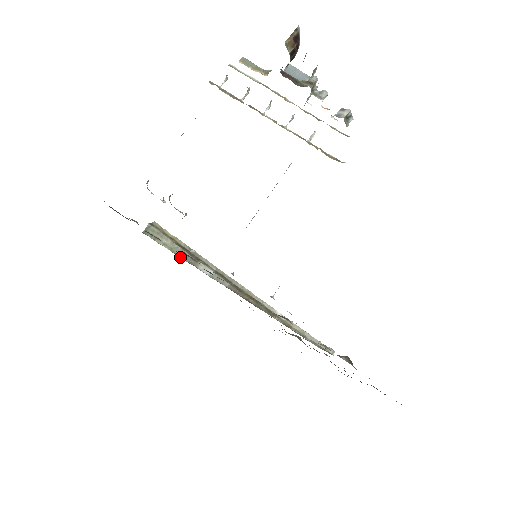
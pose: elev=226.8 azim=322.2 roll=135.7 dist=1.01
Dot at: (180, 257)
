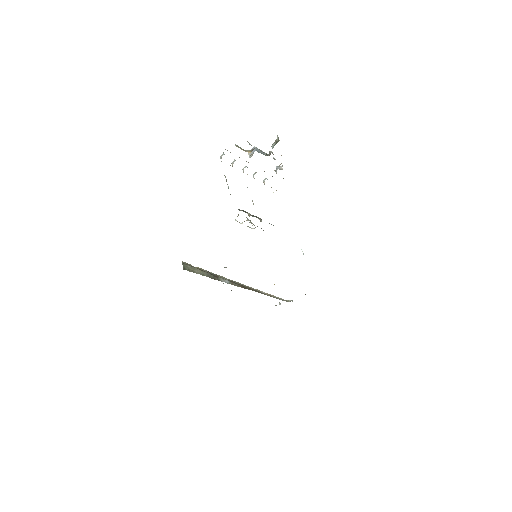
Dot at: occluded
